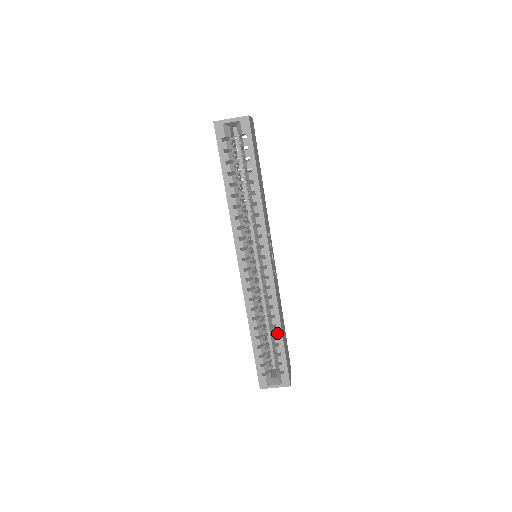
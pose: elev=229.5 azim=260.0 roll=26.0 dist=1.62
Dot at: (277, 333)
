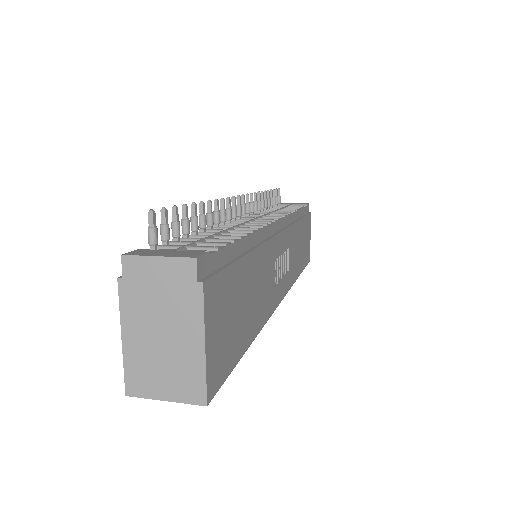
Dot at: occluded
